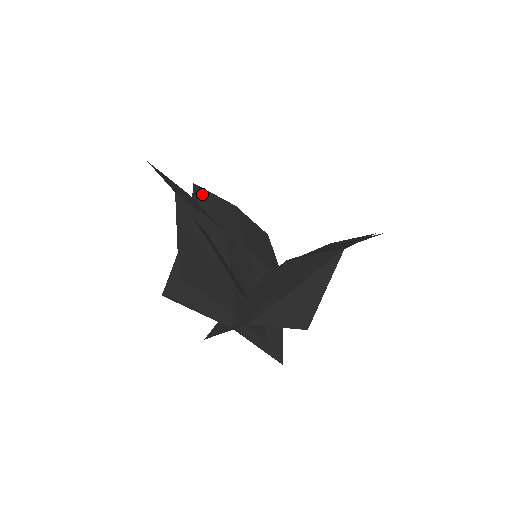
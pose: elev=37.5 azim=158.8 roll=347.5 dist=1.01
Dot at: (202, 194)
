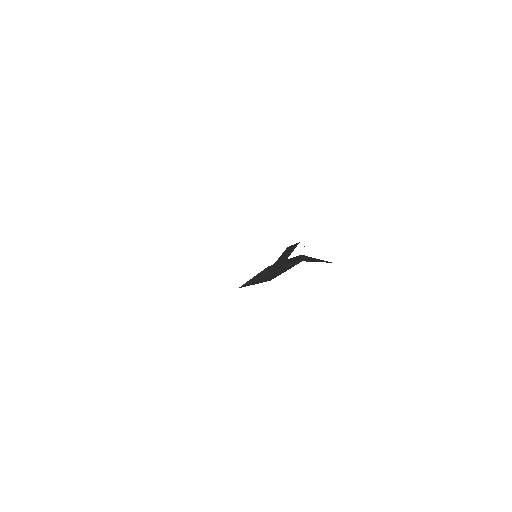
Dot at: occluded
